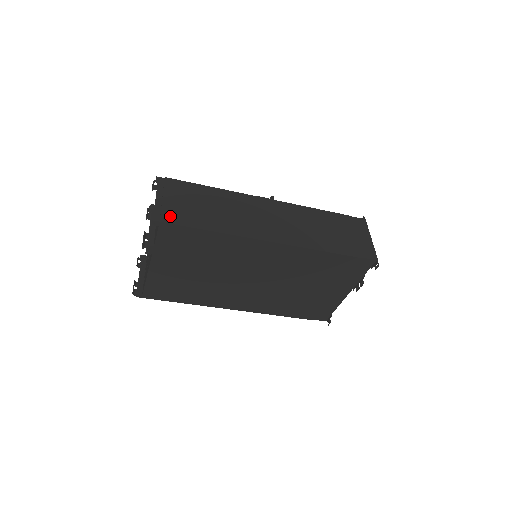
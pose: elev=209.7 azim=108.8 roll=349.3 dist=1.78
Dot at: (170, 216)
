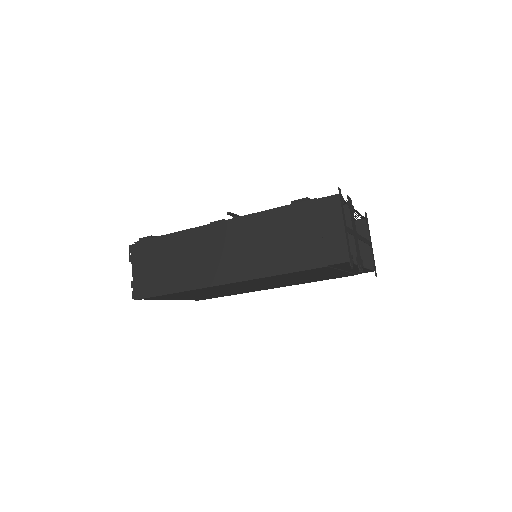
Dot at: (145, 289)
